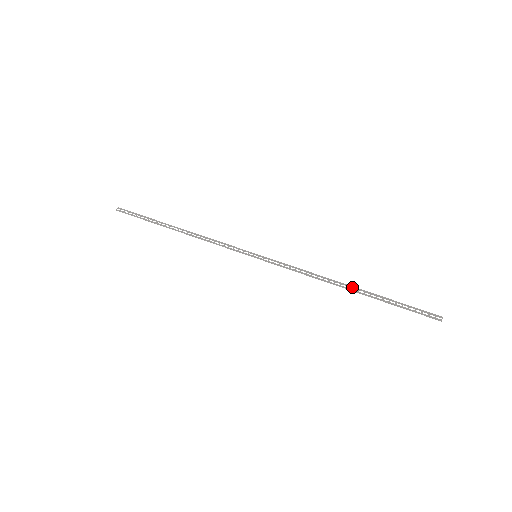
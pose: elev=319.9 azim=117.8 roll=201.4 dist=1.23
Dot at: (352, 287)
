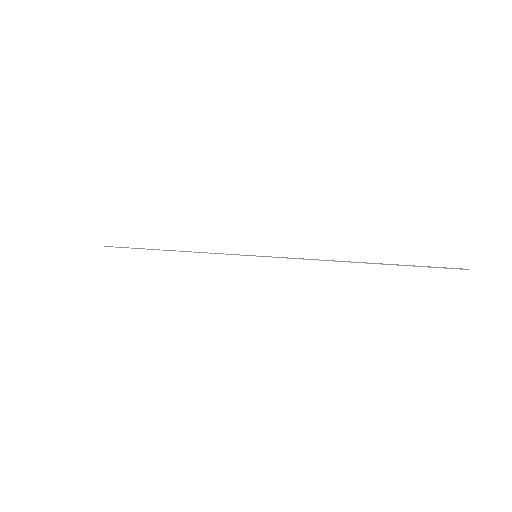
Dot at: (364, 262)
